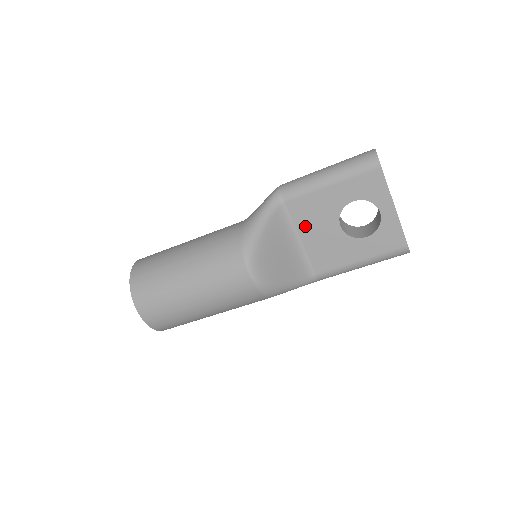
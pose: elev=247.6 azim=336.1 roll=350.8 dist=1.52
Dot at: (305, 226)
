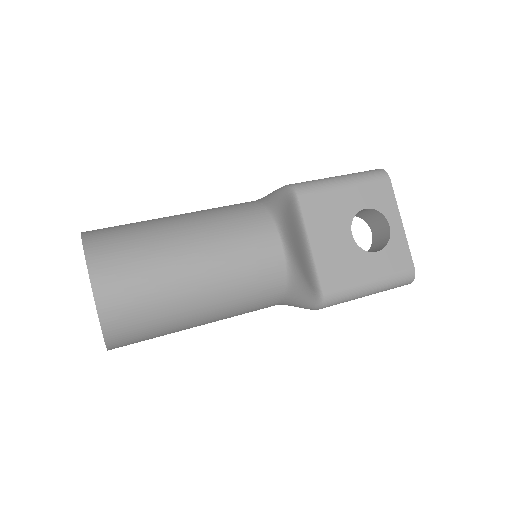
Dot at: (316, 228)
